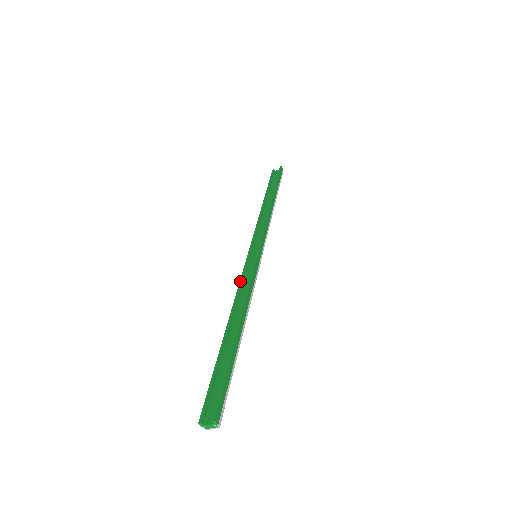
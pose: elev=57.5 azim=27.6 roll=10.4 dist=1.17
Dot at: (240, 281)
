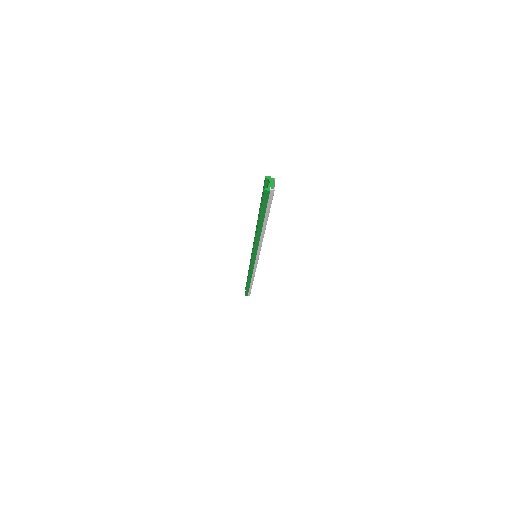
Dot at: (253, 249)
